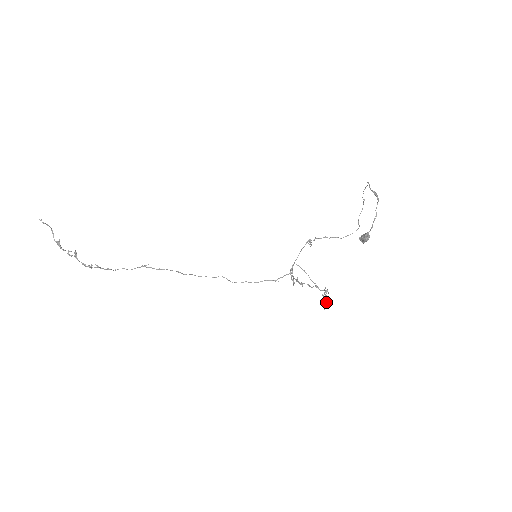
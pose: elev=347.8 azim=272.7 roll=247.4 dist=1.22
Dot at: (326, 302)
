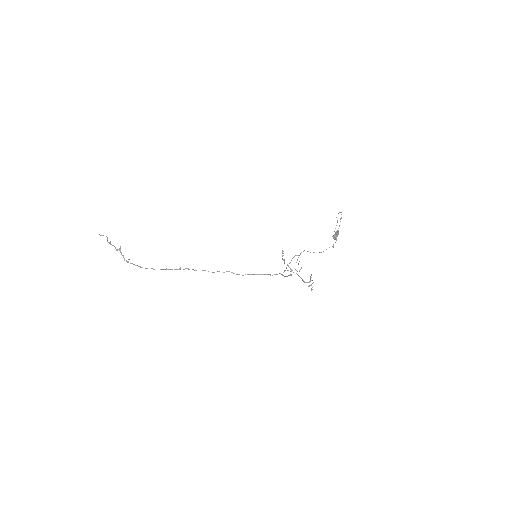
Dot at: (311, 290)
